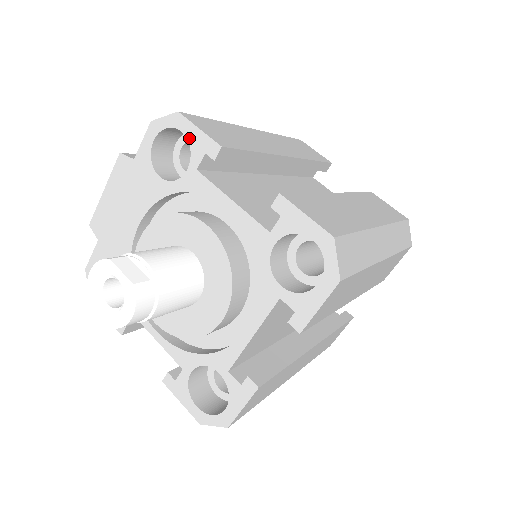
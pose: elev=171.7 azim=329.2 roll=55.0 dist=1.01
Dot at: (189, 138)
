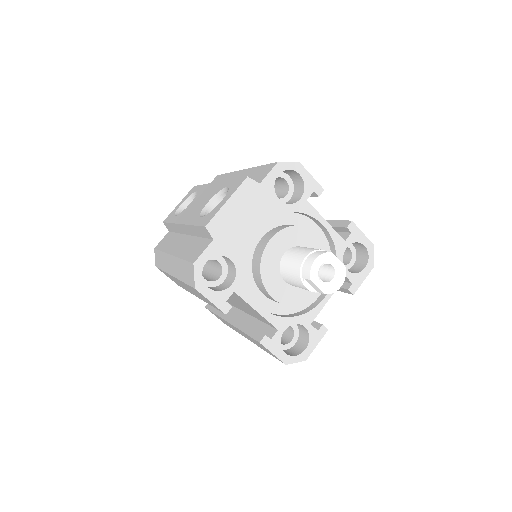
Dot at: (305, 180)
